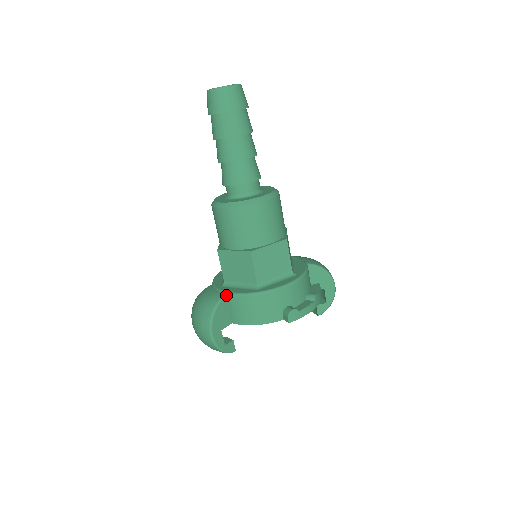
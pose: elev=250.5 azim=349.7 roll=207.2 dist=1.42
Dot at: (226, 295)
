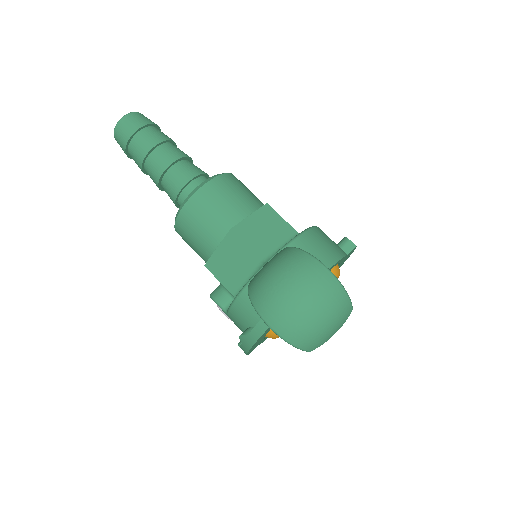
Dot at: occluded
